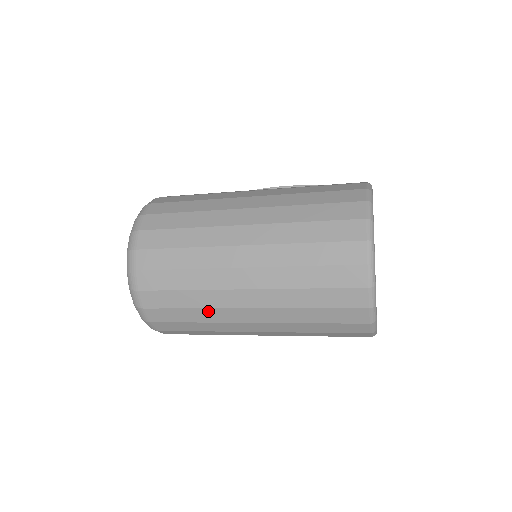
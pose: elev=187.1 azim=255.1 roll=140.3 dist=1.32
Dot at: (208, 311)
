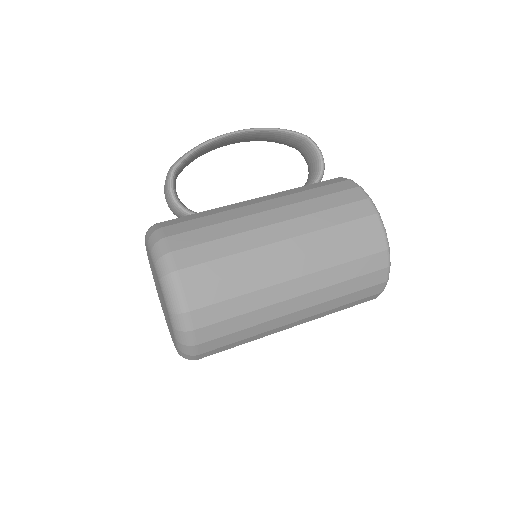
Dot at: occluded
